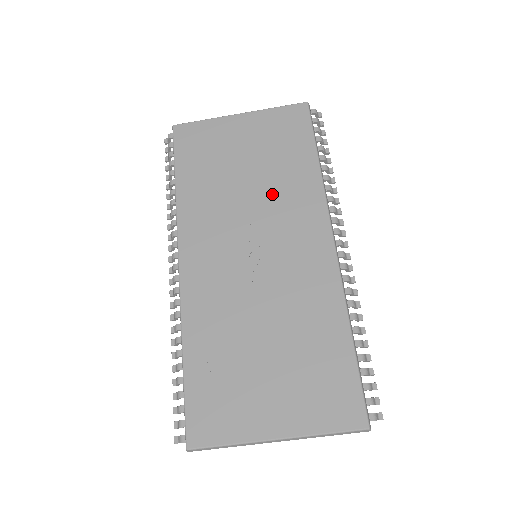
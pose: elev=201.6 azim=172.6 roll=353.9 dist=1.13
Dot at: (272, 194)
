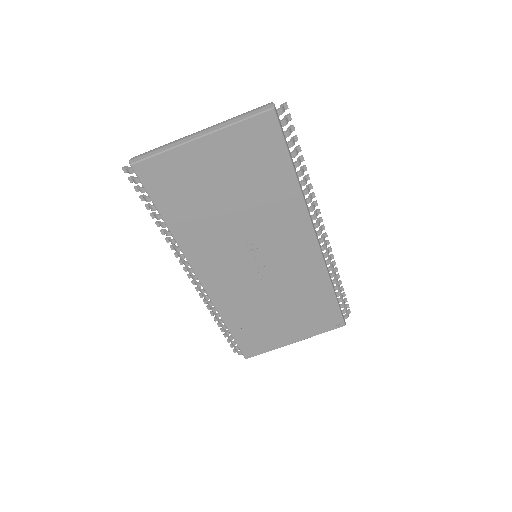
Dot at: (259, 214)
